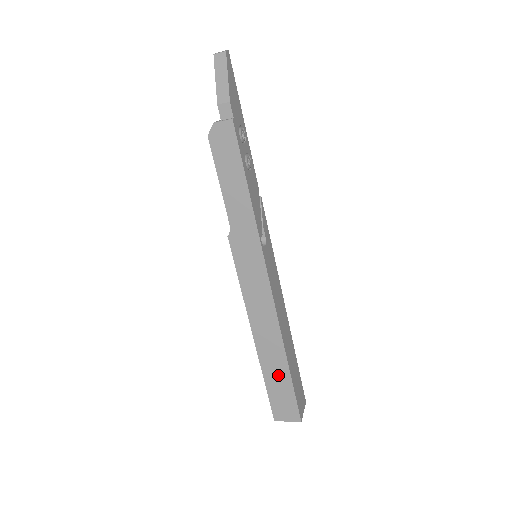
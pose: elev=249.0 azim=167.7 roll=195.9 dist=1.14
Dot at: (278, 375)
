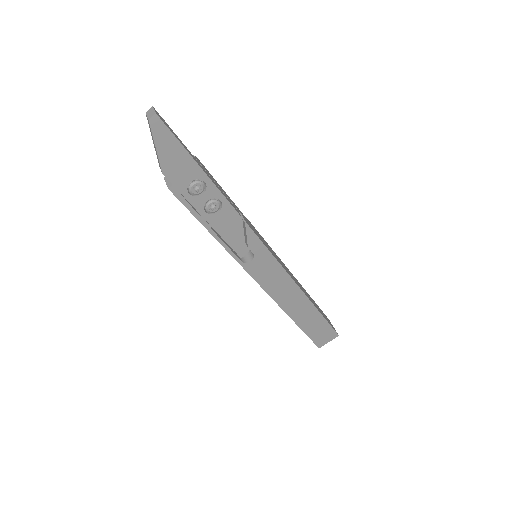
Dot at: occluded
